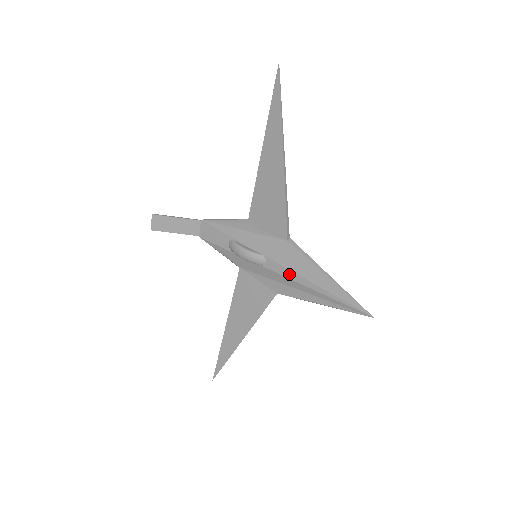
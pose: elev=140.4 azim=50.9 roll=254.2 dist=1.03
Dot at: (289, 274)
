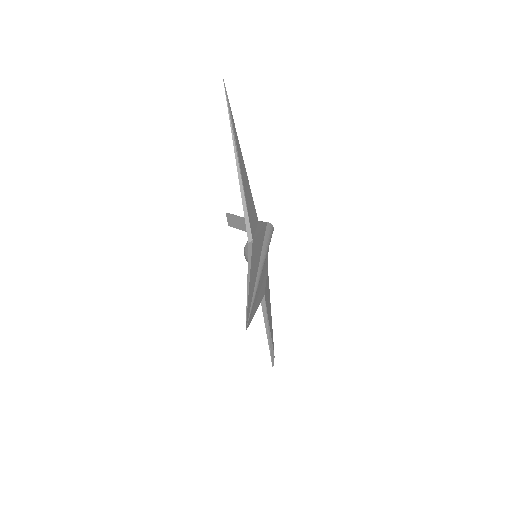
Dot at: occluded
